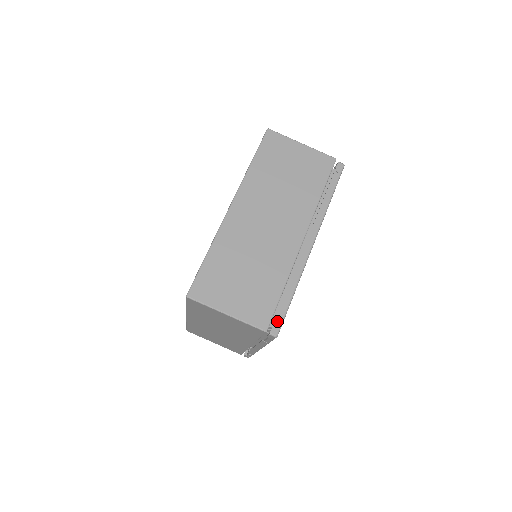
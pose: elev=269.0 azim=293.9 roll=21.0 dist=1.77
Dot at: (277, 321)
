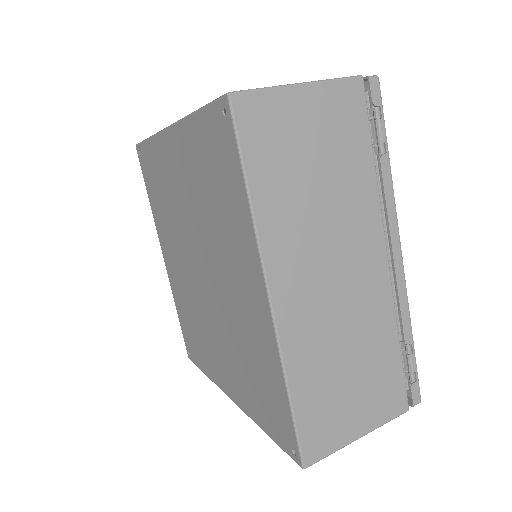
Dot at: occluded
